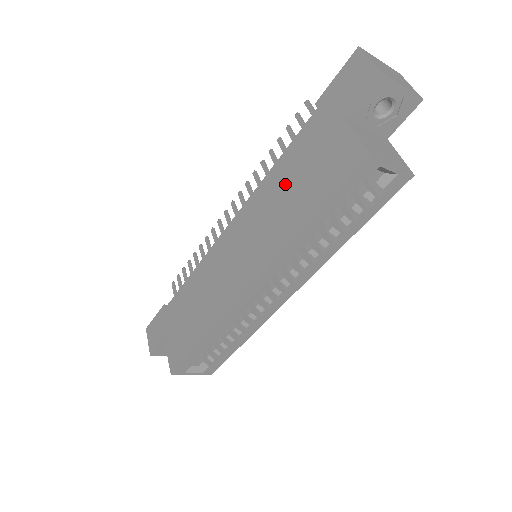
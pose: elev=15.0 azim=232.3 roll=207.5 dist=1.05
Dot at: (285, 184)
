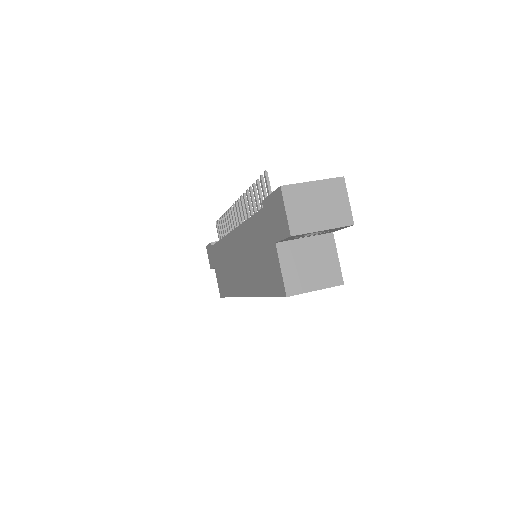
Dot at: (252, 247)
